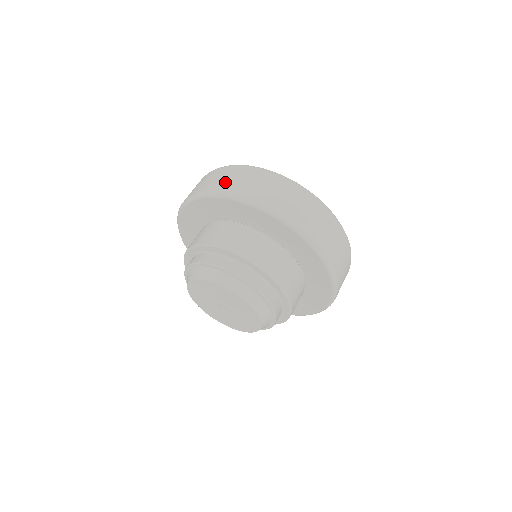
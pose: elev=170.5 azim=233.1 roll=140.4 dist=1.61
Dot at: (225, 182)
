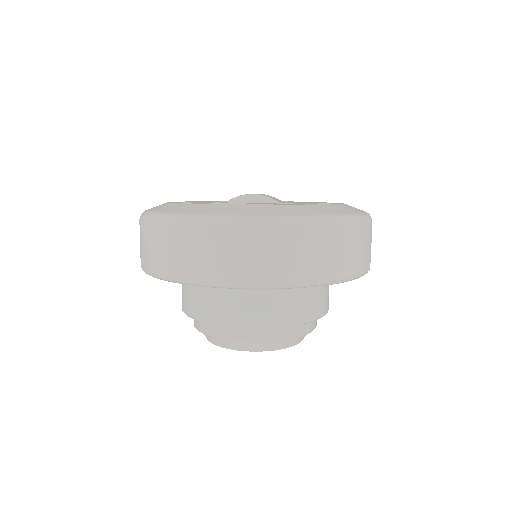
Dot at: (248, 265)
